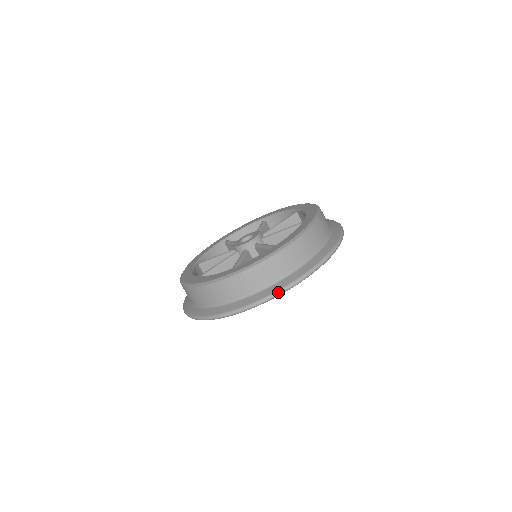
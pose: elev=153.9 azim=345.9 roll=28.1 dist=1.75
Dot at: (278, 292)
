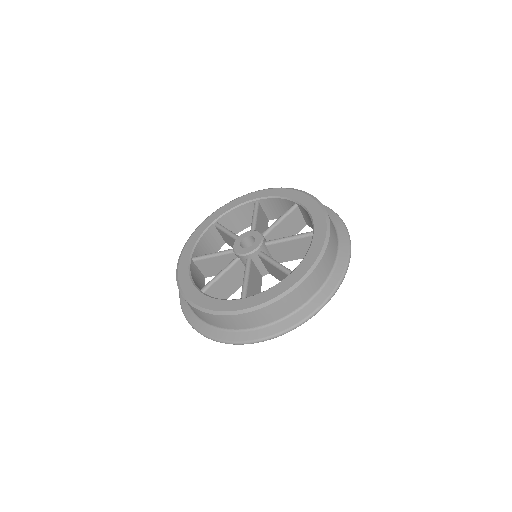
Dot at: (294, 327)
